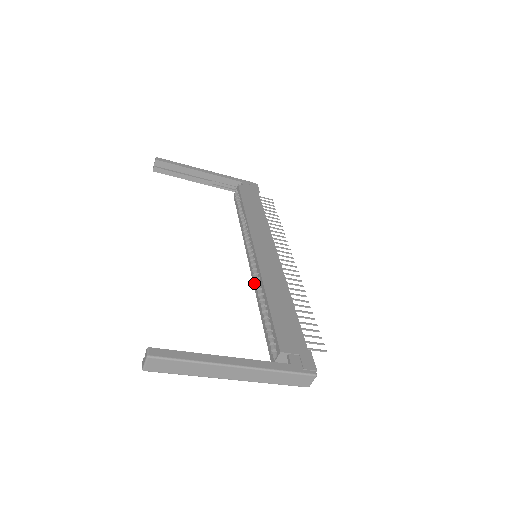
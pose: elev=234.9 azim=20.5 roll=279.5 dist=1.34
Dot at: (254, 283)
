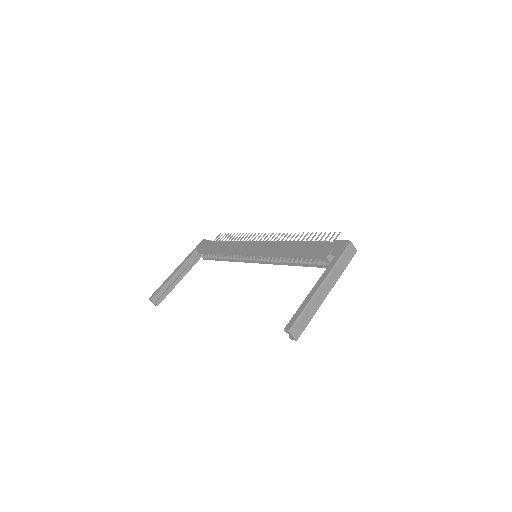
Dot at: (274, 264)
